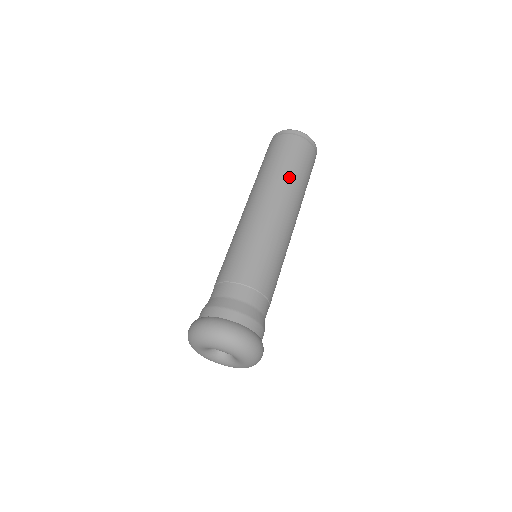
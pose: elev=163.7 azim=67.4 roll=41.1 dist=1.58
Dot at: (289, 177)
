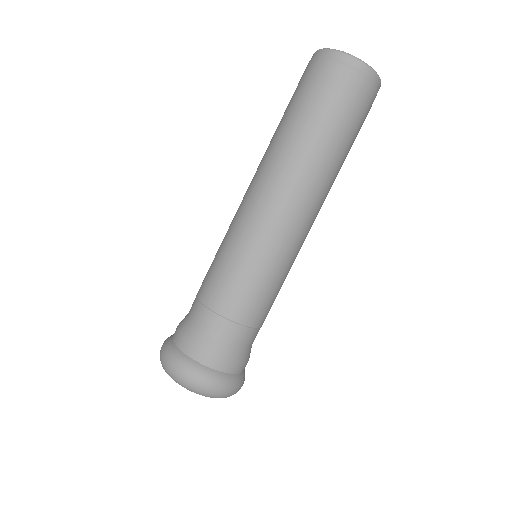
Dot at: (301, 143)
